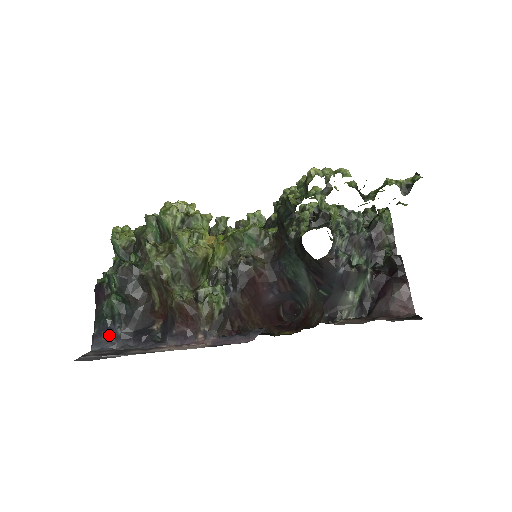
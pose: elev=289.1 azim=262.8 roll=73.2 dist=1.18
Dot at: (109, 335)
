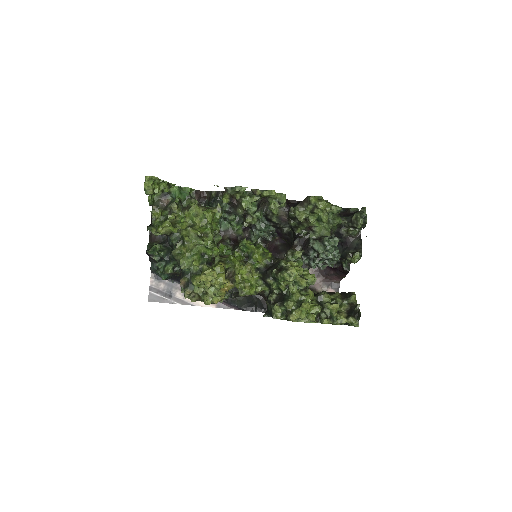
Dot at: occluded
